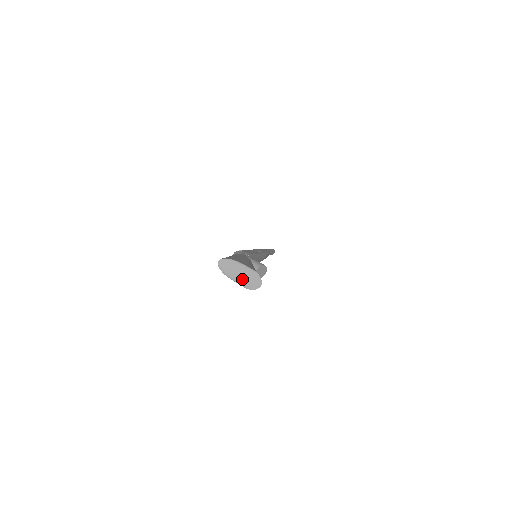
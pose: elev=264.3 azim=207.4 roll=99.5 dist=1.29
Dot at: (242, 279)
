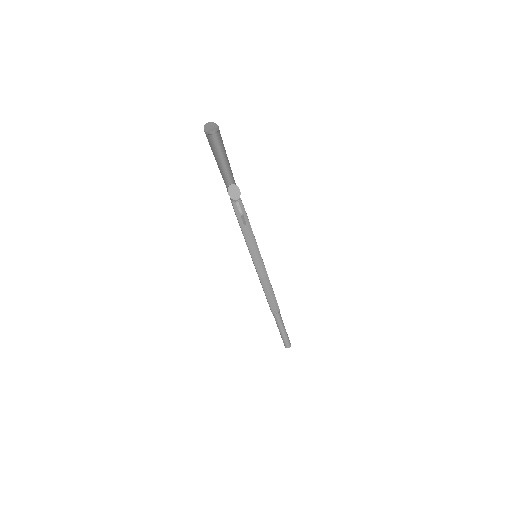
Dot at: (209, 128)
